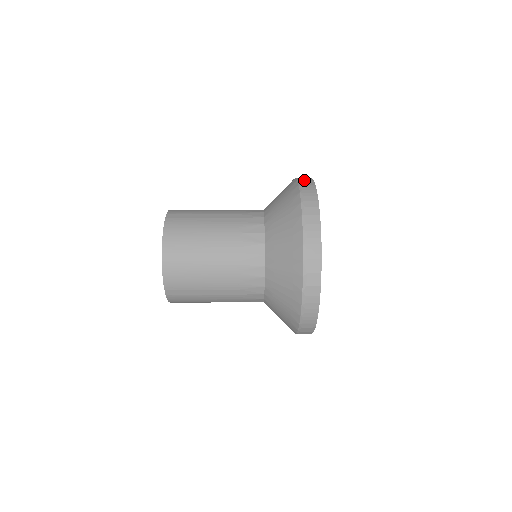
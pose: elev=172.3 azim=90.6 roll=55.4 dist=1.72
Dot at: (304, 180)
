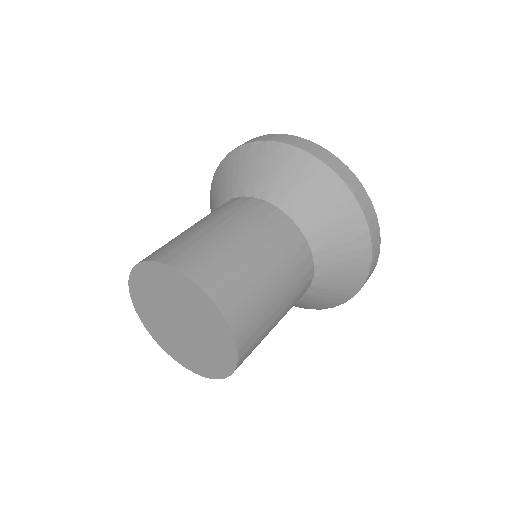
Dot at: (258, 138)
